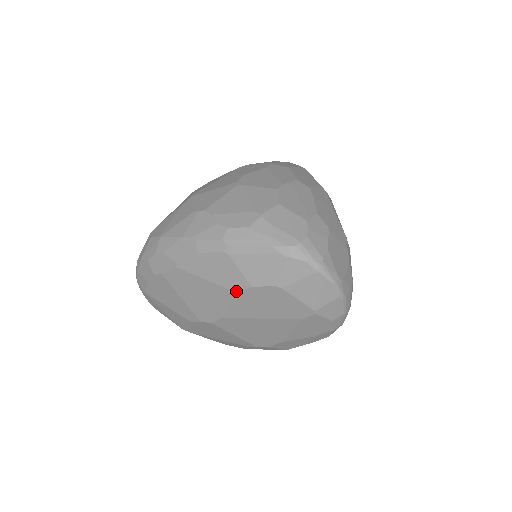
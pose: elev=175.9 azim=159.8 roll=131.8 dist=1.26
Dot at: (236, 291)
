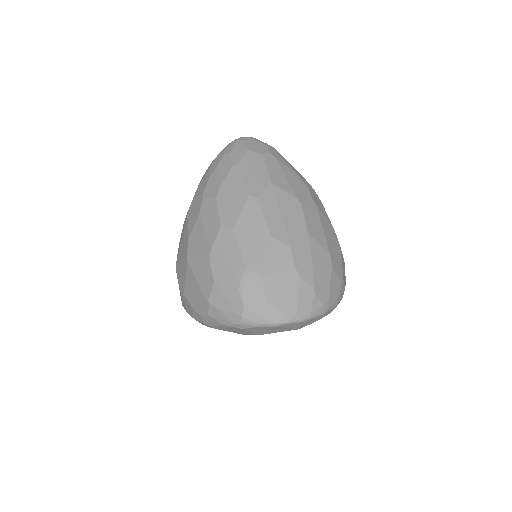
Dot at: occluded
